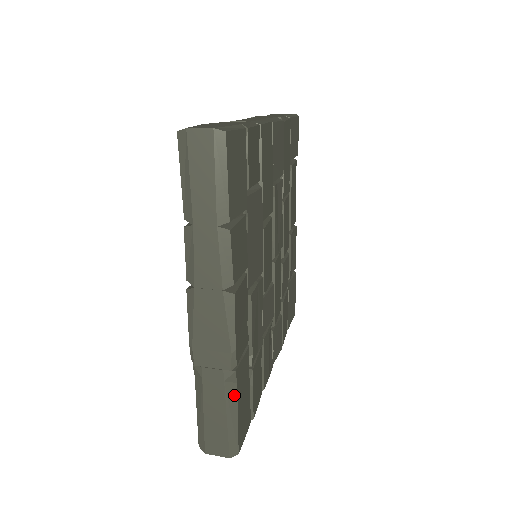
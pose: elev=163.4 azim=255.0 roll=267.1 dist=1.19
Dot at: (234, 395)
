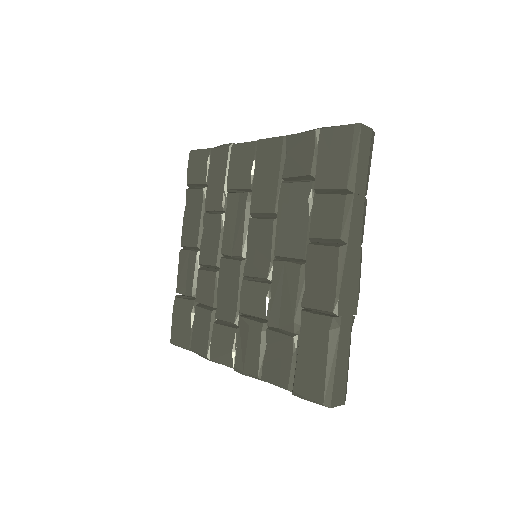
Dot at: occluded
